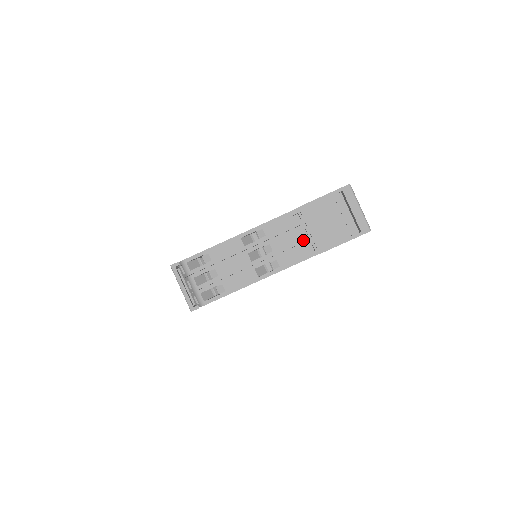
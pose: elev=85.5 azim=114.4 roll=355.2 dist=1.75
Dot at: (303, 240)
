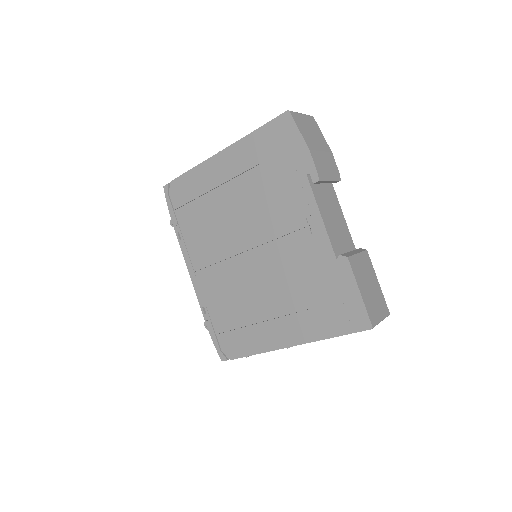
Dot at: occluded
